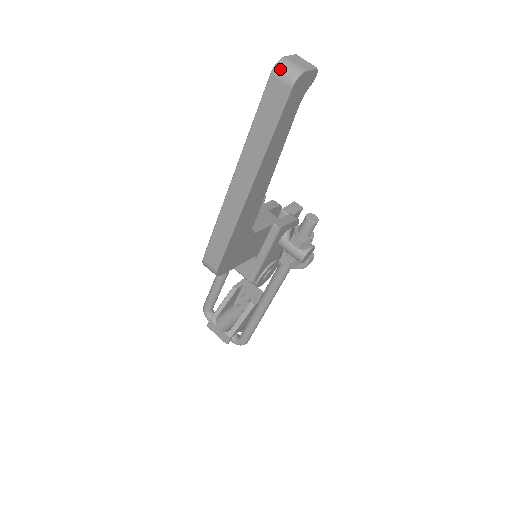
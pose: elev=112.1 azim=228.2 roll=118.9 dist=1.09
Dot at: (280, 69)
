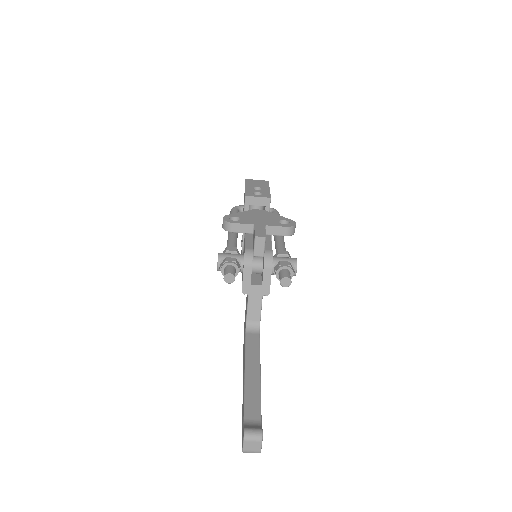
Dot at: (247, 452)
